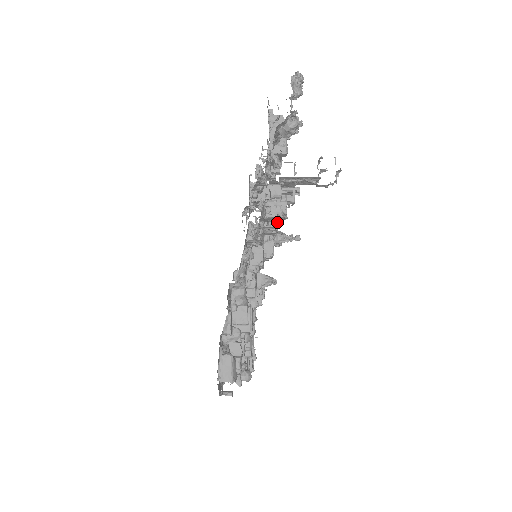
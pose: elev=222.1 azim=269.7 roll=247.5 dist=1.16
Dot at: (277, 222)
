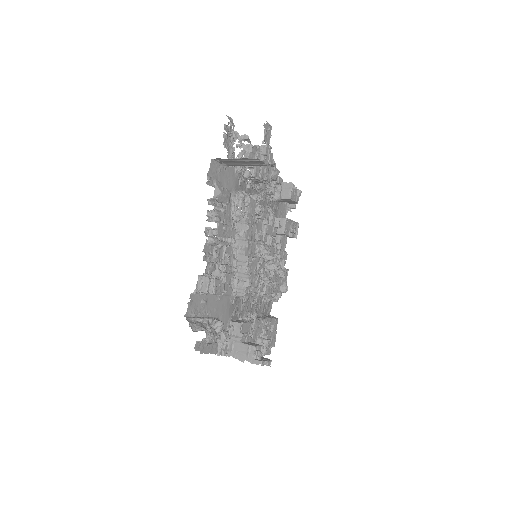
Dot at: occluded
